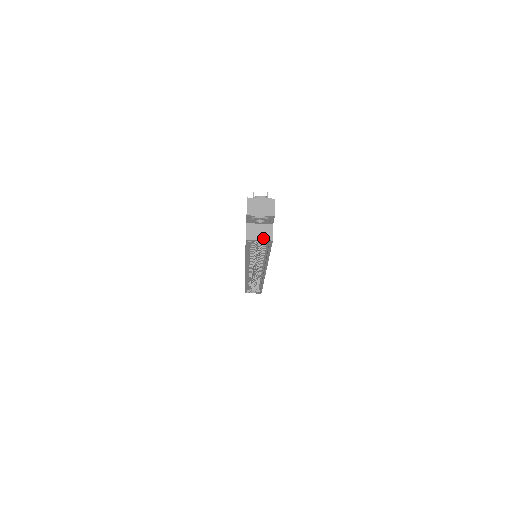
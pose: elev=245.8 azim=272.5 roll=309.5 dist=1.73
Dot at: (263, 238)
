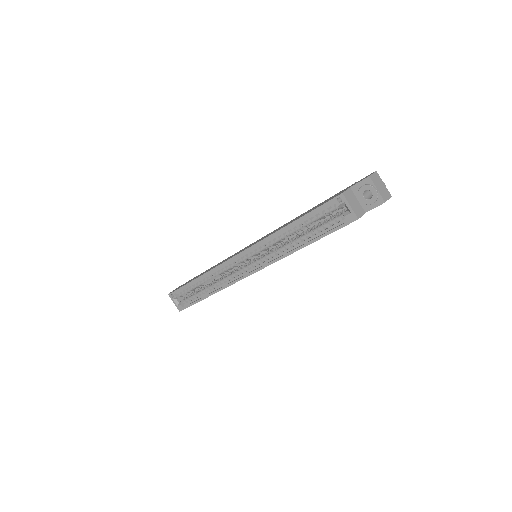
Dot at: (354, 209)
